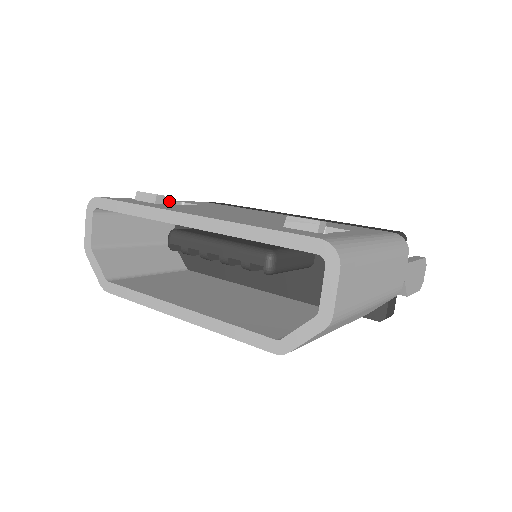
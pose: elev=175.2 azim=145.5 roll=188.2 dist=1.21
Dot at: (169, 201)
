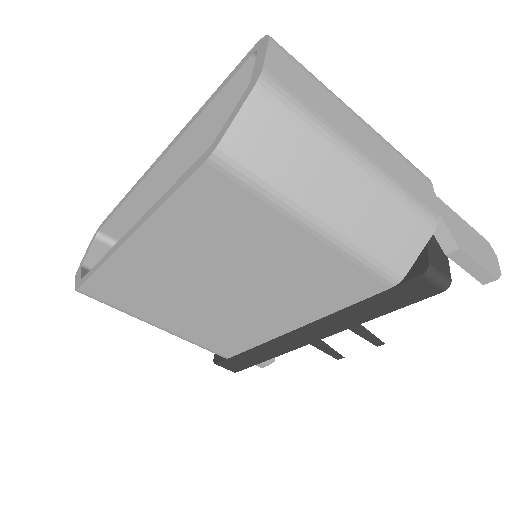
Dot at: occluded
